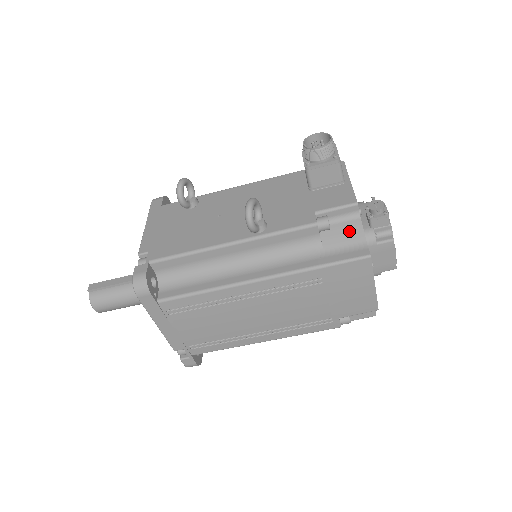
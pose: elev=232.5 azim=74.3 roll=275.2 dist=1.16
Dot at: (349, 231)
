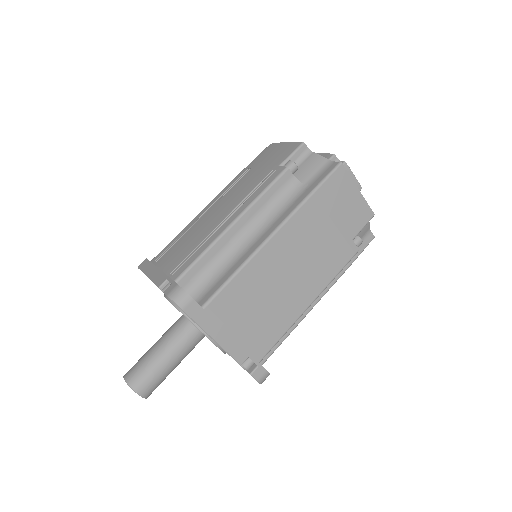
Dot at: occluded
